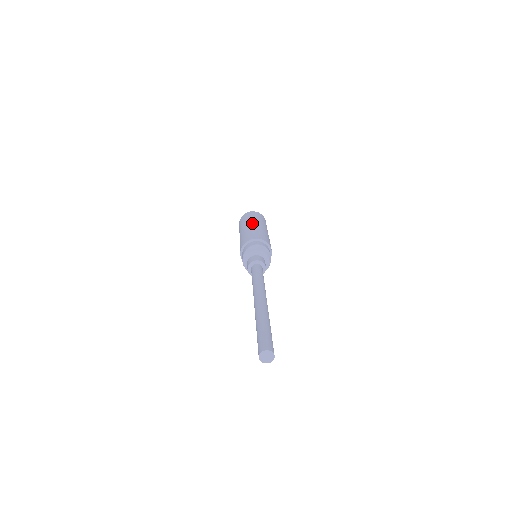
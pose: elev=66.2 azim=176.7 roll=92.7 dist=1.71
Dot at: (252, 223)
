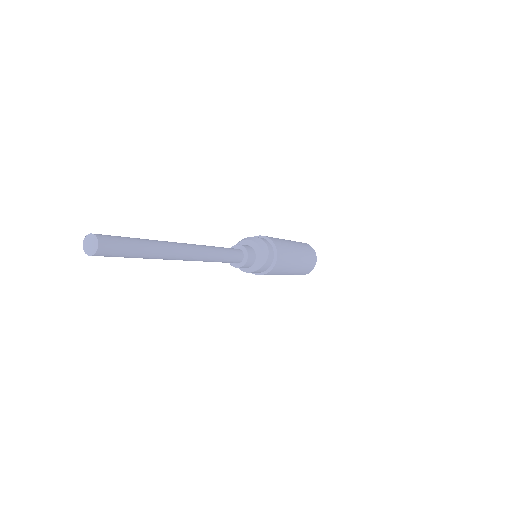
Dot at: (289, 240)
